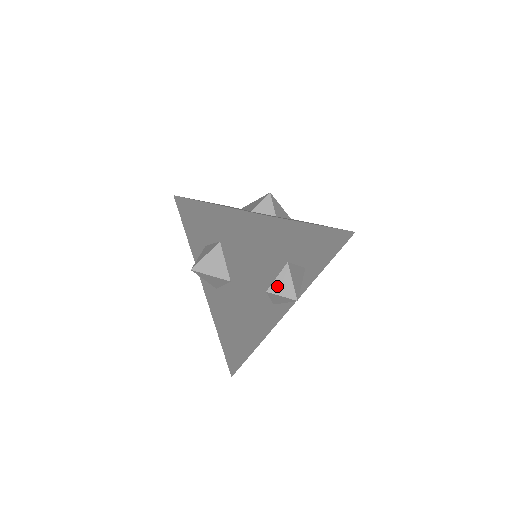
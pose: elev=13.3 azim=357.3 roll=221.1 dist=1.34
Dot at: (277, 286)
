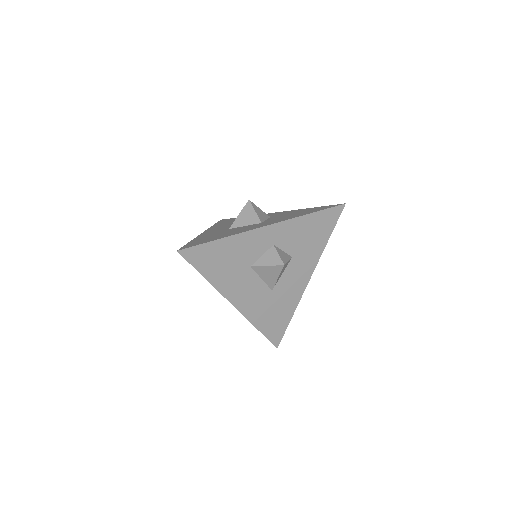
Dot at: (280, 251)
